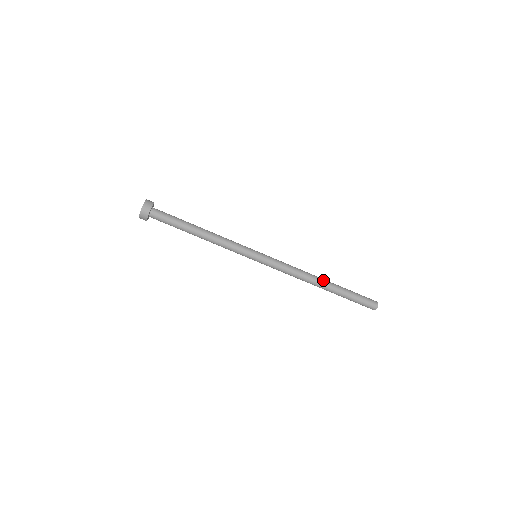
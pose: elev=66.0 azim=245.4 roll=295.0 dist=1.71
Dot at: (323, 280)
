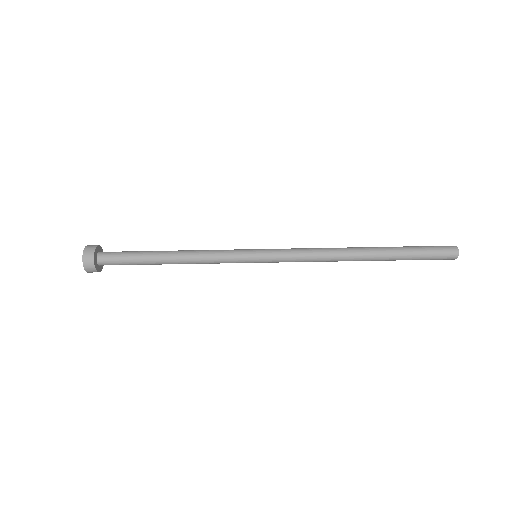
Dot at: (362, 258)
